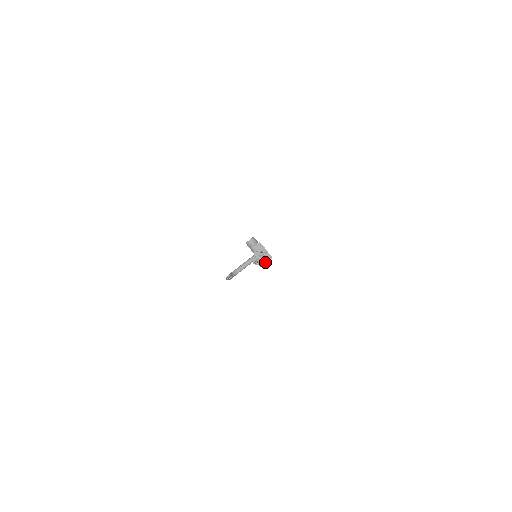
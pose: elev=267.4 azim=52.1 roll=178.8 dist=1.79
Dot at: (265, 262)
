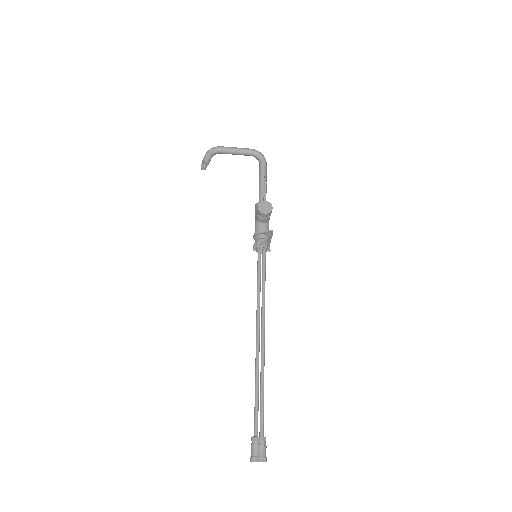
Dot at: occluded
